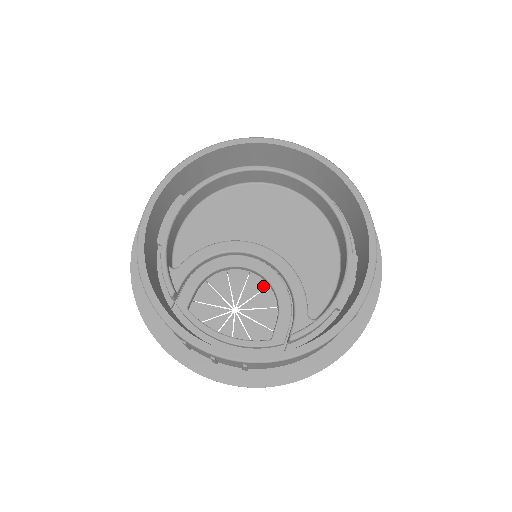
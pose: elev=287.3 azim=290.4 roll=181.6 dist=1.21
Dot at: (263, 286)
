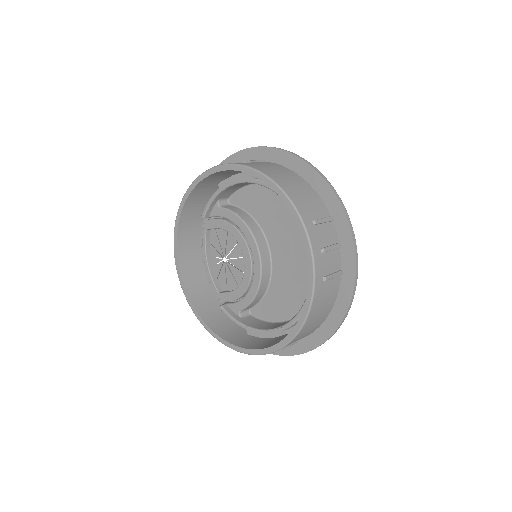
Dot at: occluded
